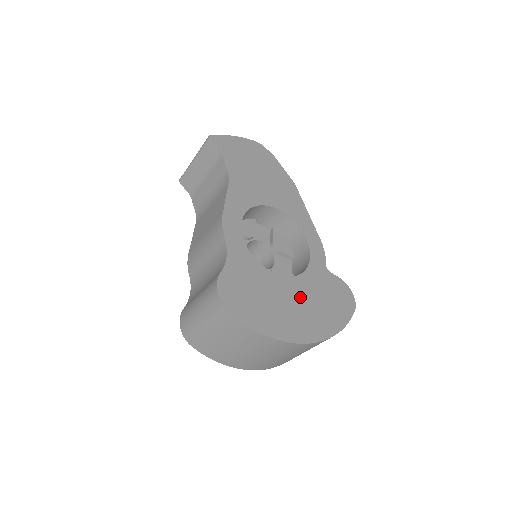
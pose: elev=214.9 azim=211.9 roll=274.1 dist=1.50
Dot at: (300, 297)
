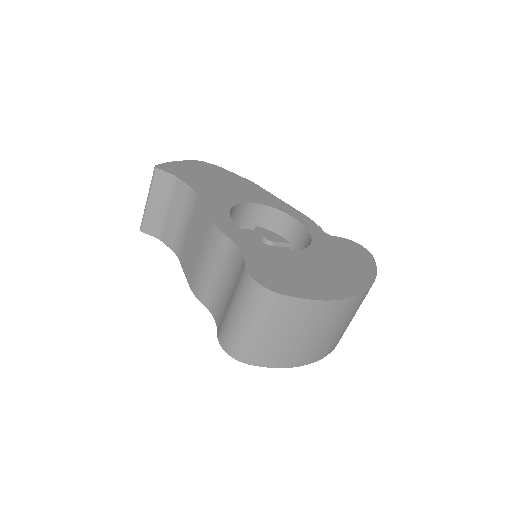
Dot at: (324, 261)
